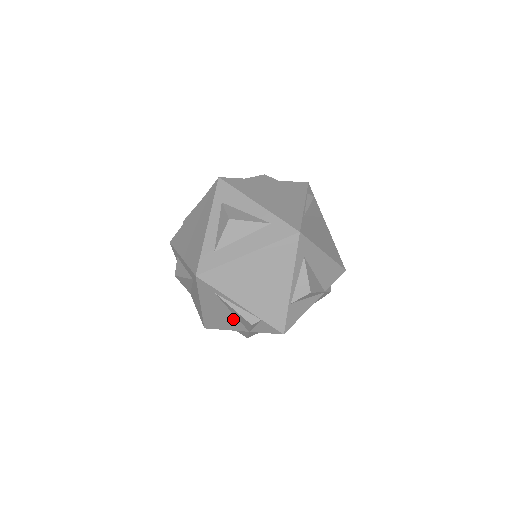
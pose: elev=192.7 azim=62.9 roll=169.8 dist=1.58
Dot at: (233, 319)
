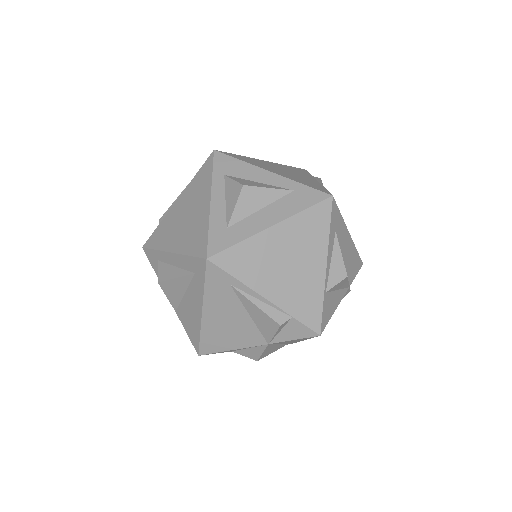
Dot at: (248, 327)
